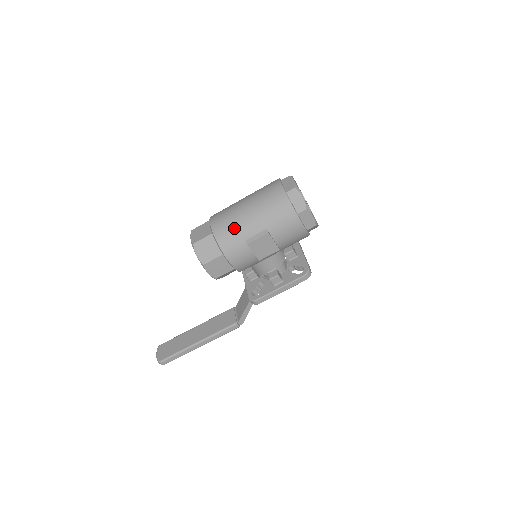
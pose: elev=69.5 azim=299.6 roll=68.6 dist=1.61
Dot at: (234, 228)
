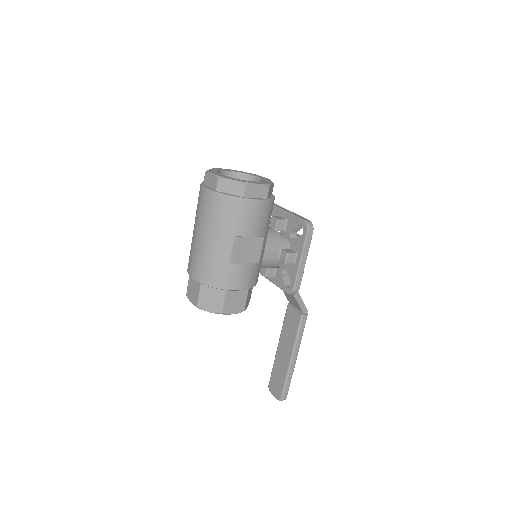
Dot at: (210, 263)
